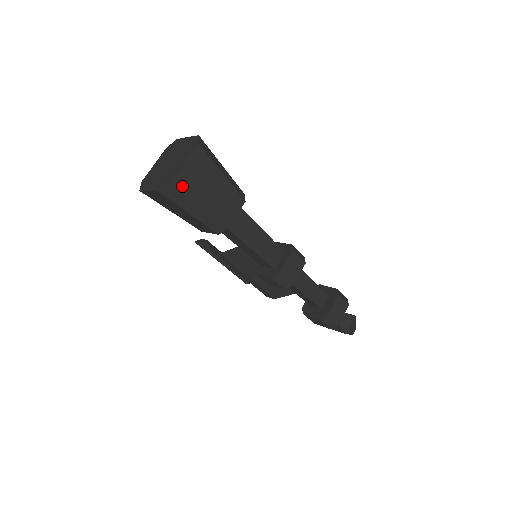
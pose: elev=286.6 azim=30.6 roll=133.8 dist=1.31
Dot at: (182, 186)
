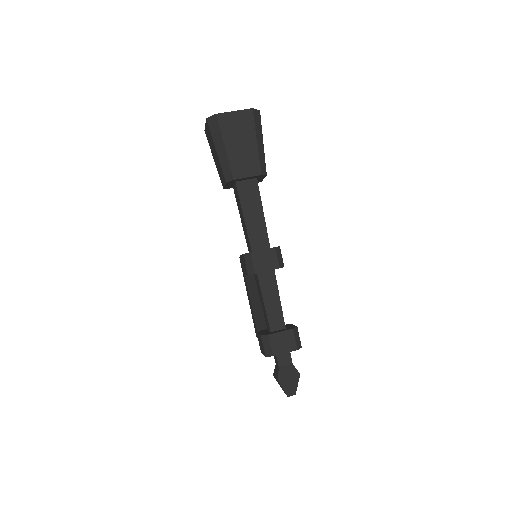
Dot at: (222, 123)
